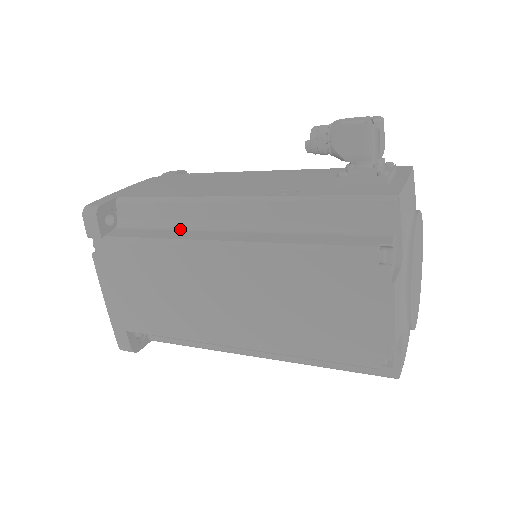
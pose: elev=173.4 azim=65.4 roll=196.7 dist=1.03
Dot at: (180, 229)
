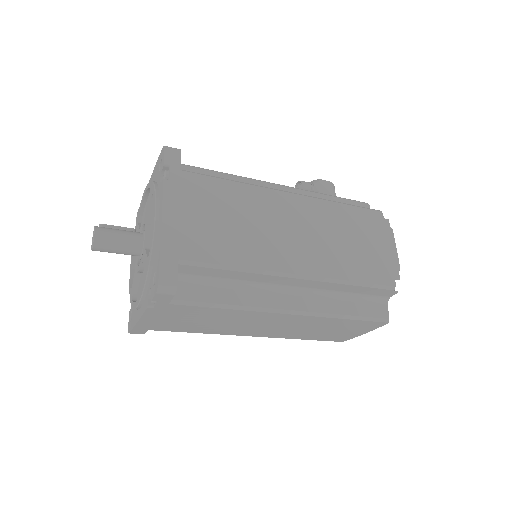
Dot at: occluded
